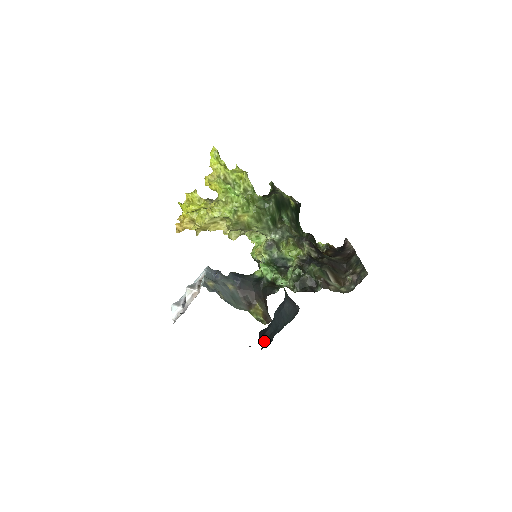
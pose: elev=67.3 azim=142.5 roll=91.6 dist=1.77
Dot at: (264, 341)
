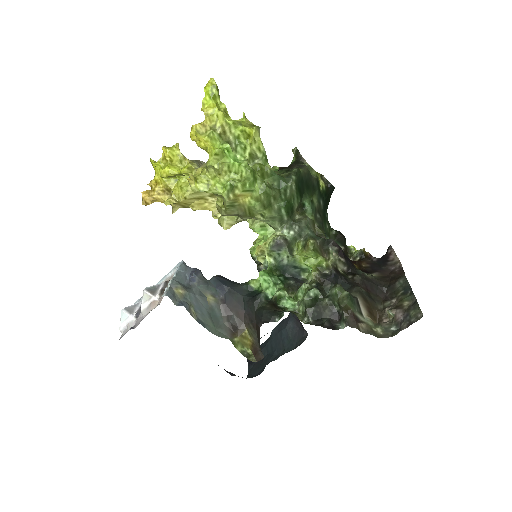
Dot at: (252, 366)
